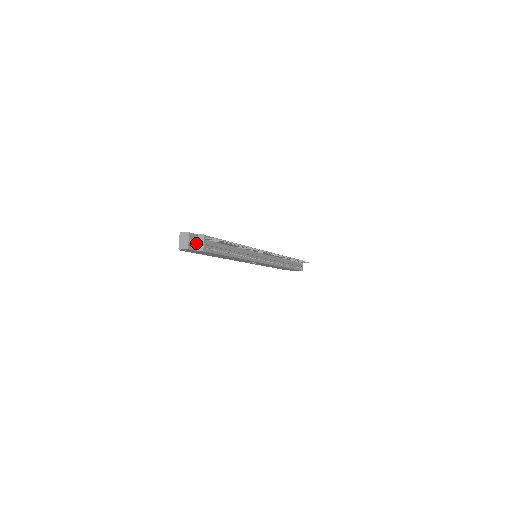
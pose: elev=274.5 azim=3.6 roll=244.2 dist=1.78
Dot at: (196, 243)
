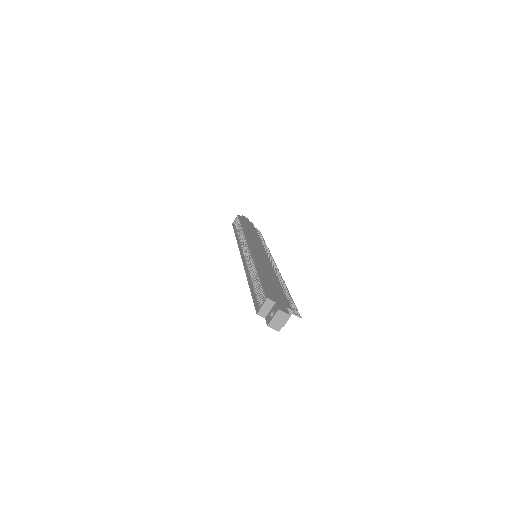
Dot at: occluded
